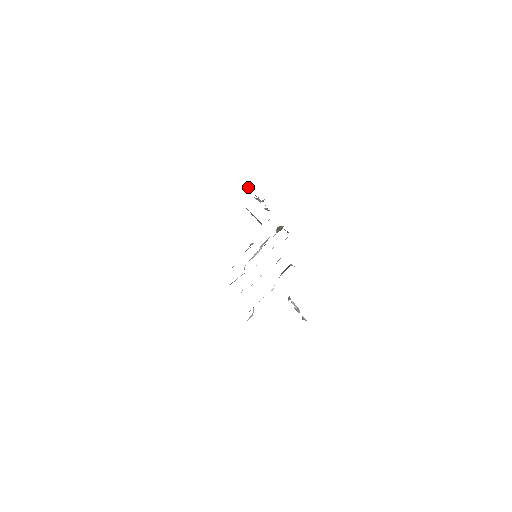
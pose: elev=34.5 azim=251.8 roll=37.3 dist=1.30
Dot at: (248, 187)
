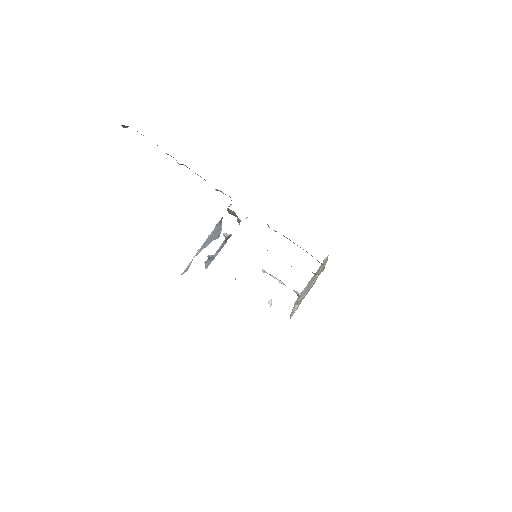
Dot at: occluded
